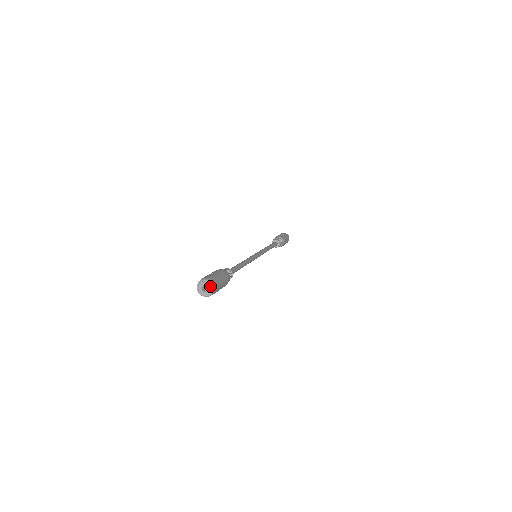
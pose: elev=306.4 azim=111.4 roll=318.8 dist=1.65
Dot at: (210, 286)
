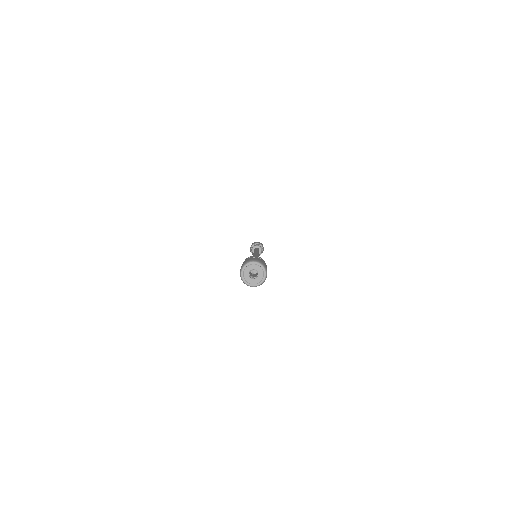
Dot at: (261, 269)
